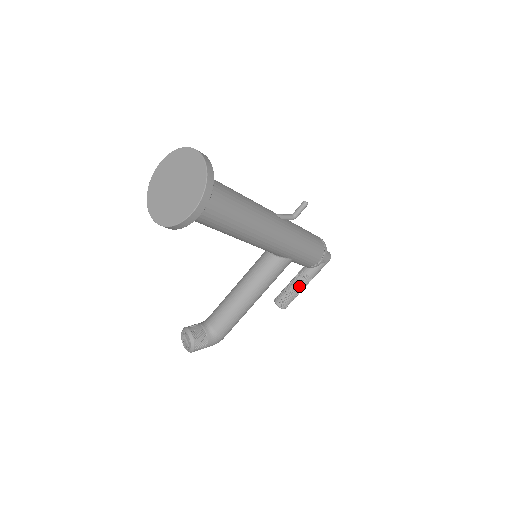
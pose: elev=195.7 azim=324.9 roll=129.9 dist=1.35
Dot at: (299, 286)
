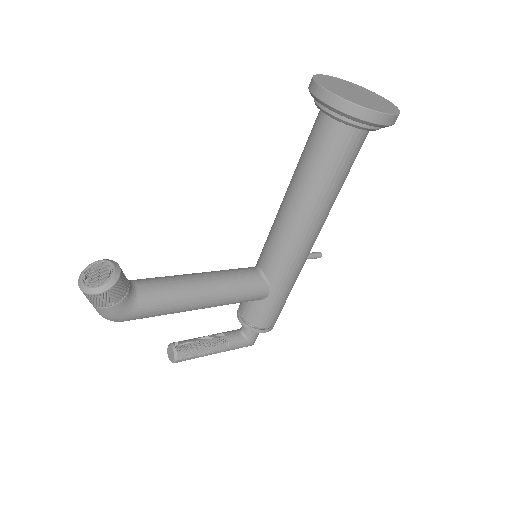
Dot at: (212, 346)
